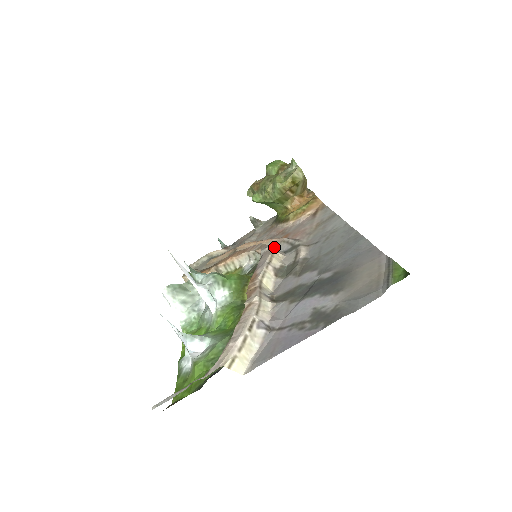
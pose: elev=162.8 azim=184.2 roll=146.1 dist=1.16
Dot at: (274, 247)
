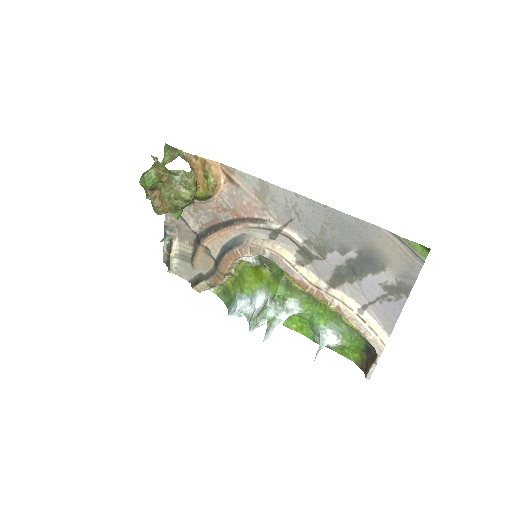
Dot at: (251, 236)
